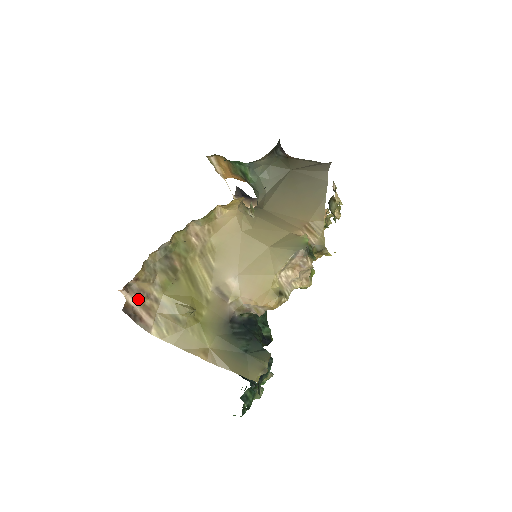
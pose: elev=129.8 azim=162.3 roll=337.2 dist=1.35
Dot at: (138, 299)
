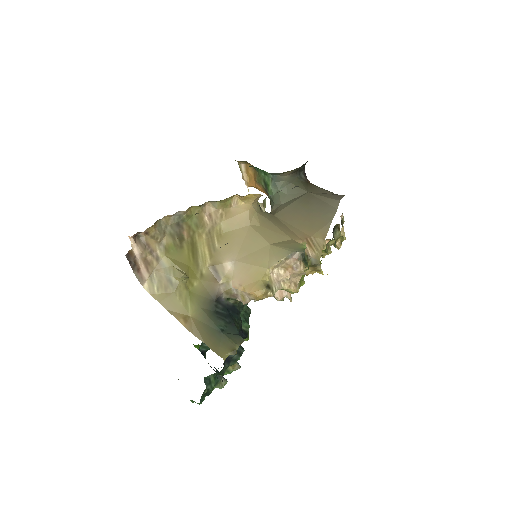
Dot at: (142, 251)
